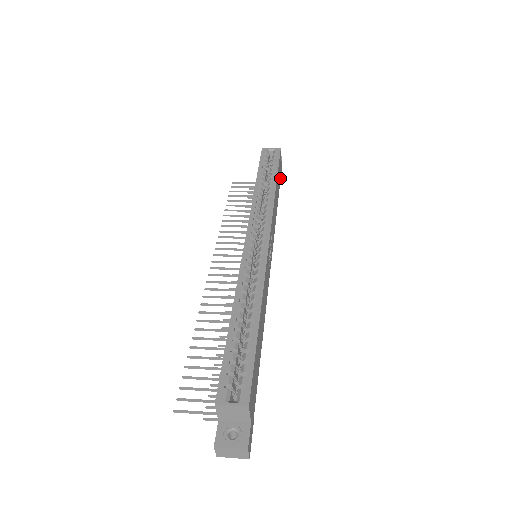
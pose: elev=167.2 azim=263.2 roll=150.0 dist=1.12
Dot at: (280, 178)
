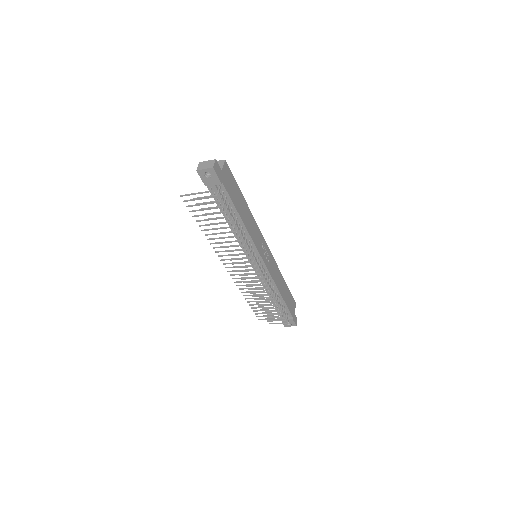
Dot at: (291, 313)
